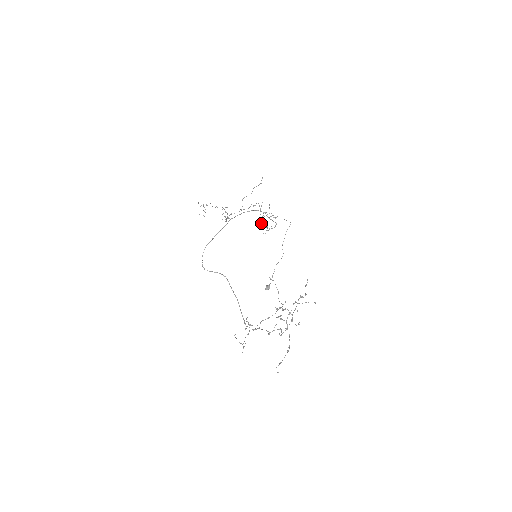
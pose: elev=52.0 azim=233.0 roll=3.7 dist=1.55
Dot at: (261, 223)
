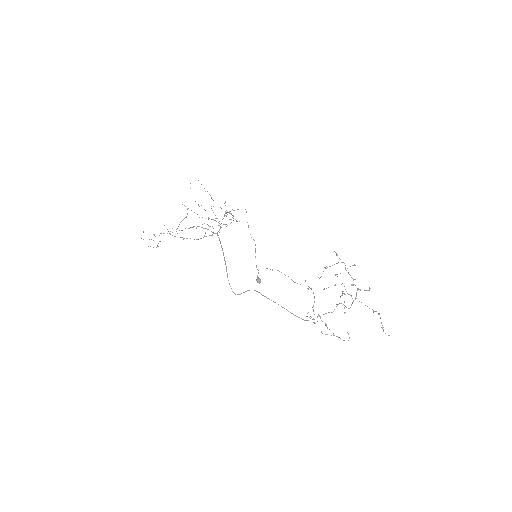
Dot at: occluded
